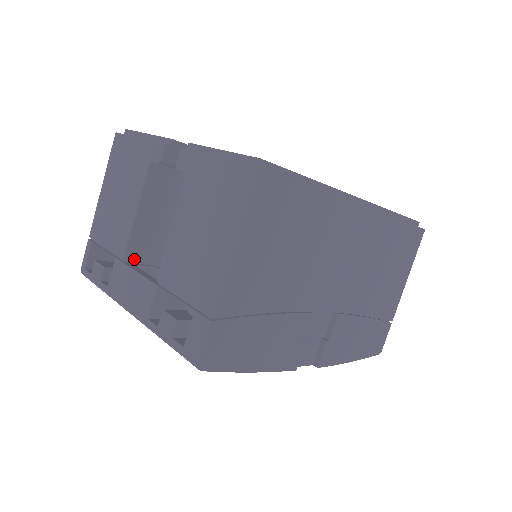
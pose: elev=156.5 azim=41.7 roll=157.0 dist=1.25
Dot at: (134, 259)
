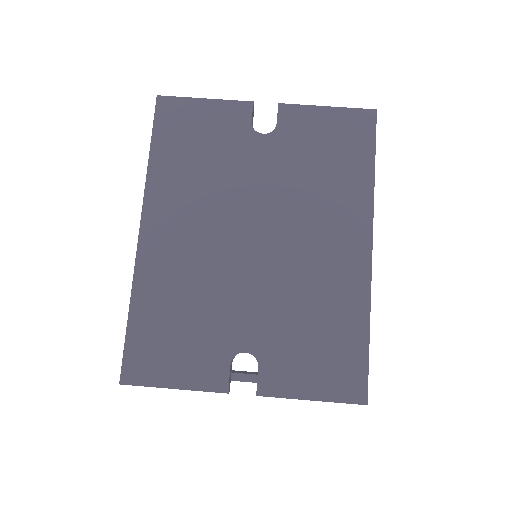
Dot at: occluded
